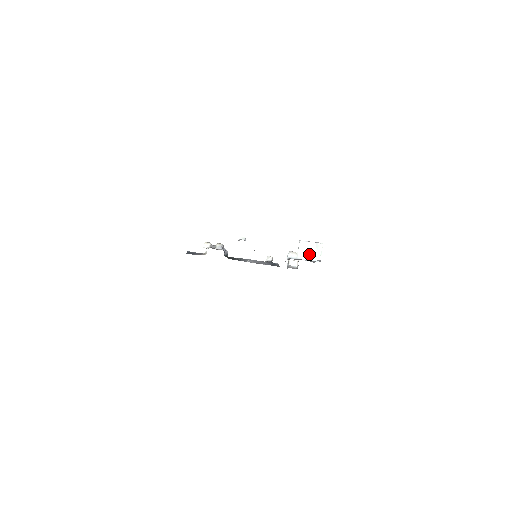
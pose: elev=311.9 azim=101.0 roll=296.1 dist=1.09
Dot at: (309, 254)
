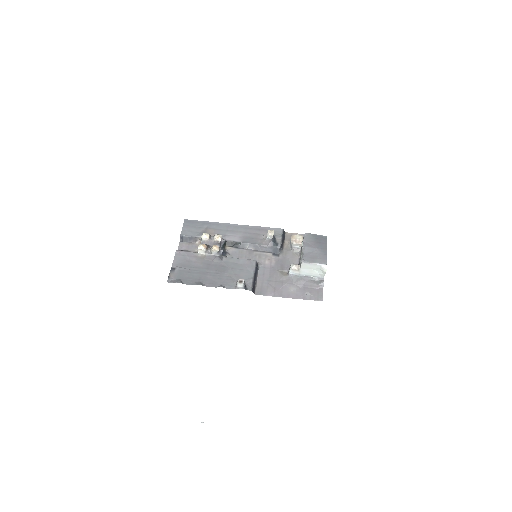
Dot at: (312, 272)
